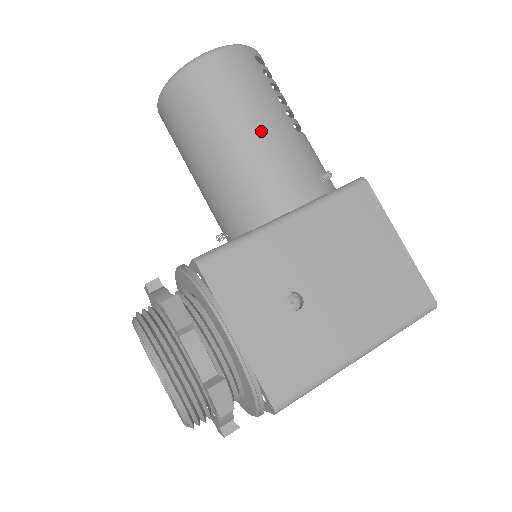
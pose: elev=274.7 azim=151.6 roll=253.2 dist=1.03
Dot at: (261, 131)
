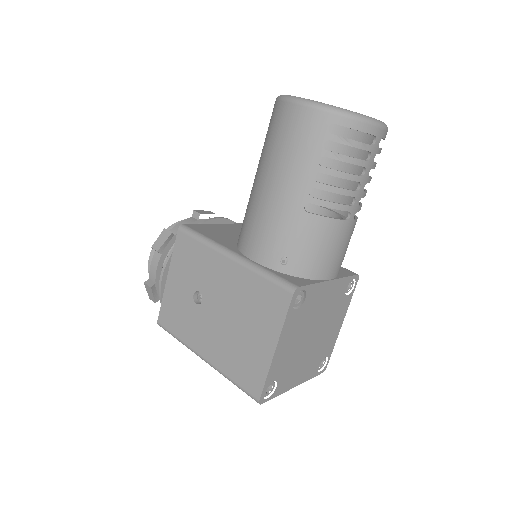
Dot at: (271, 189)
